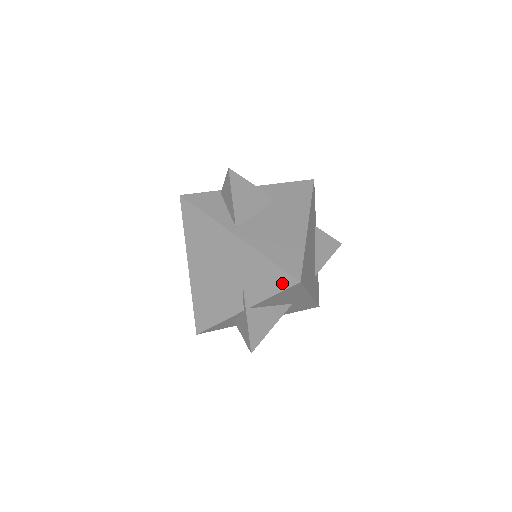
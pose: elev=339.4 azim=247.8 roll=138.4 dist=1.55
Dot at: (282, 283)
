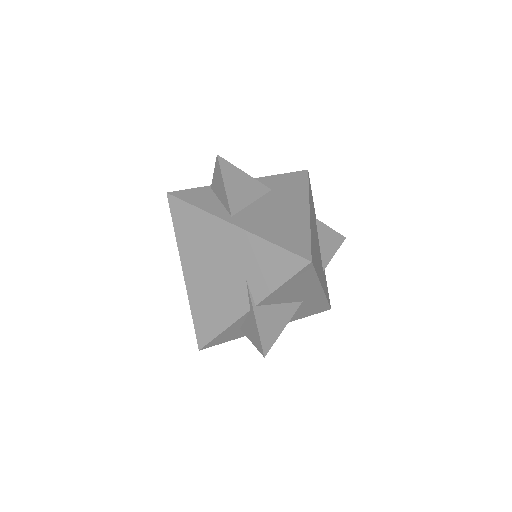
Dot at: (291, 268)
